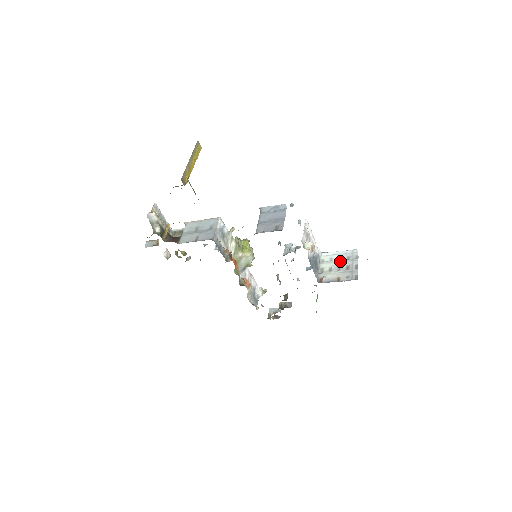
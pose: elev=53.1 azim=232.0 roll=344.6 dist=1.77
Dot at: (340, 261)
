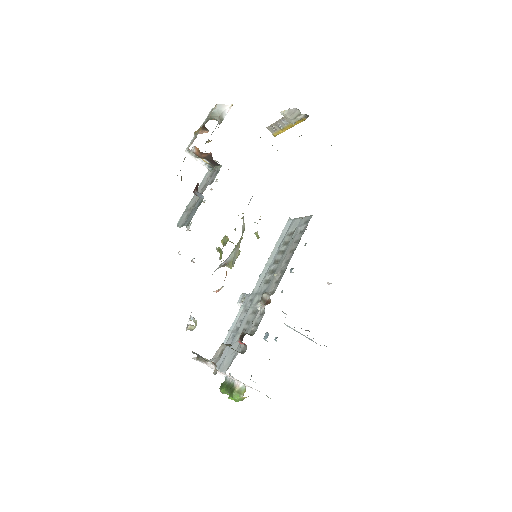
Dot at: occluded
